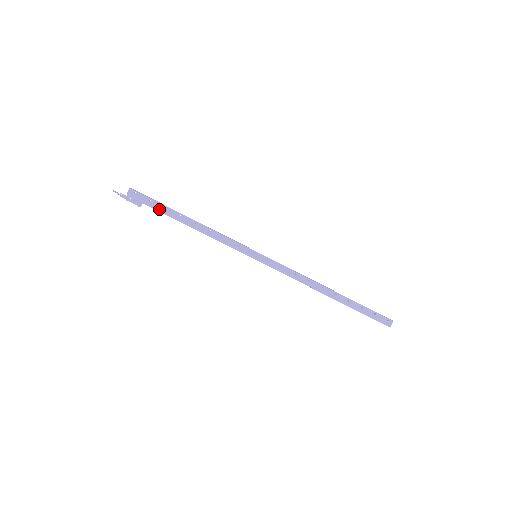
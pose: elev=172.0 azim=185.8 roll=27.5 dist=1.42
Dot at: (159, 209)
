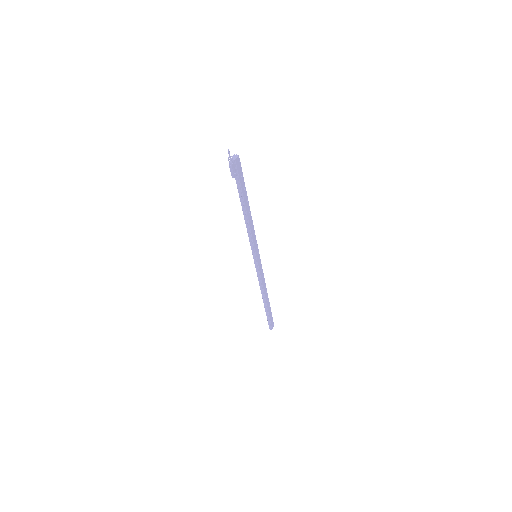
Dot at: (242, 187)
